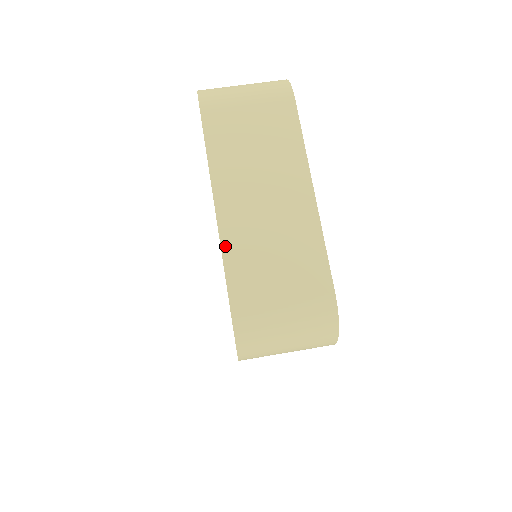
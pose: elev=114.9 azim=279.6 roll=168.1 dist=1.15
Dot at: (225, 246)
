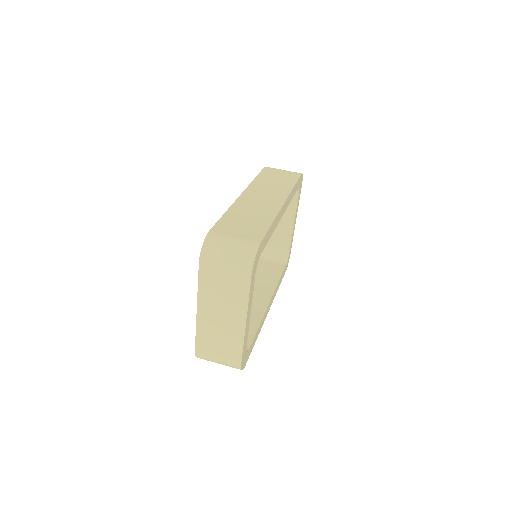
Dot at: (198, 327)
